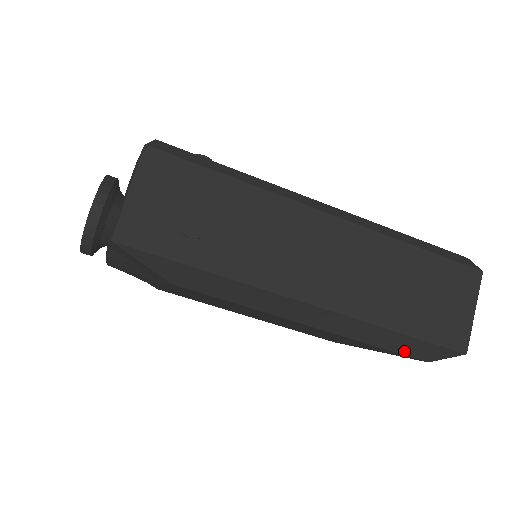
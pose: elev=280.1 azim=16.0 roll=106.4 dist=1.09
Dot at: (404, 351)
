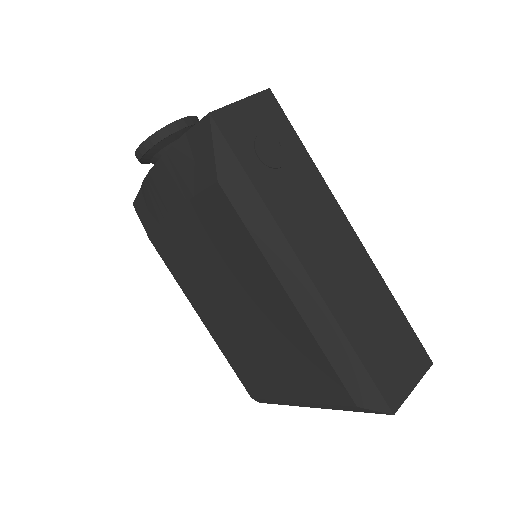
Dot at: (346, 378)
